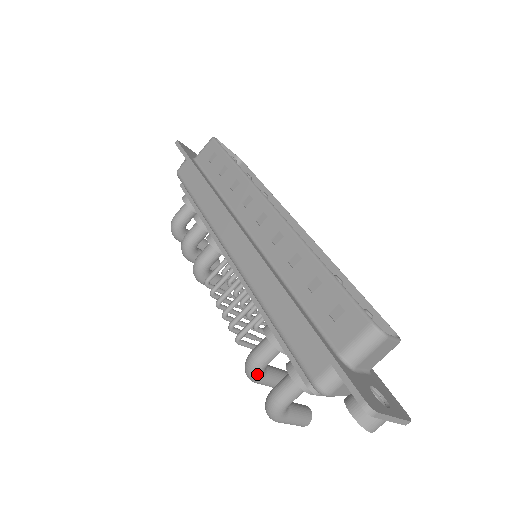
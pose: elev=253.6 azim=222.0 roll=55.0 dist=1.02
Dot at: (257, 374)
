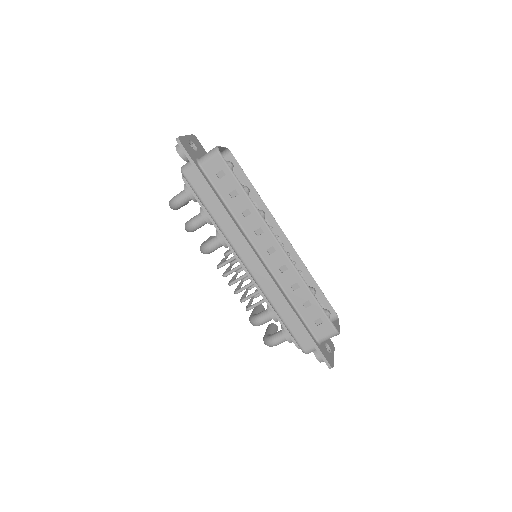
Dot at: (259, 325)
